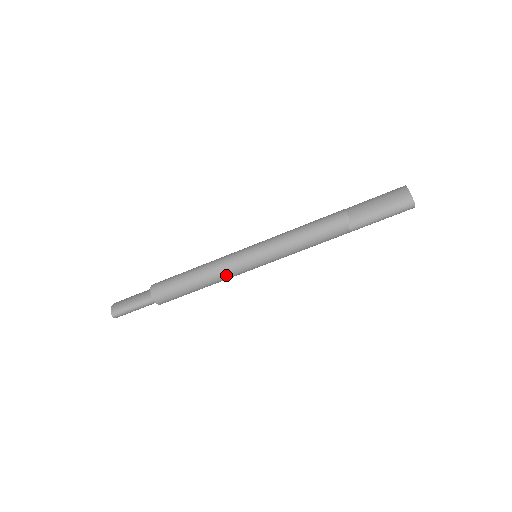
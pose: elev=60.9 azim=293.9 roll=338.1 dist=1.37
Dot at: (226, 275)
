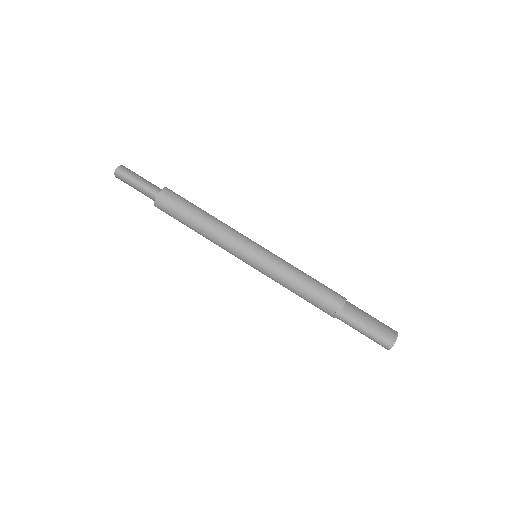
Dot at: (224, 240)
